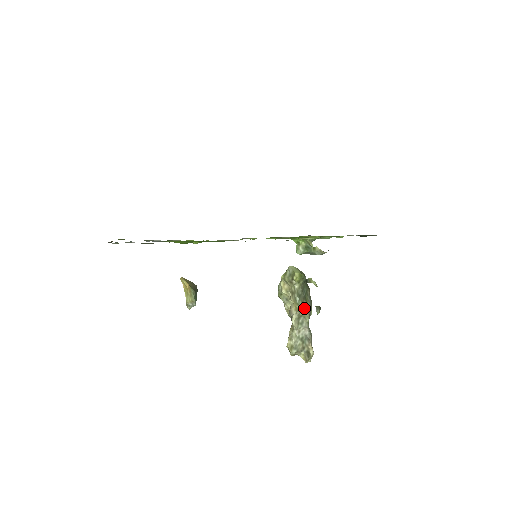
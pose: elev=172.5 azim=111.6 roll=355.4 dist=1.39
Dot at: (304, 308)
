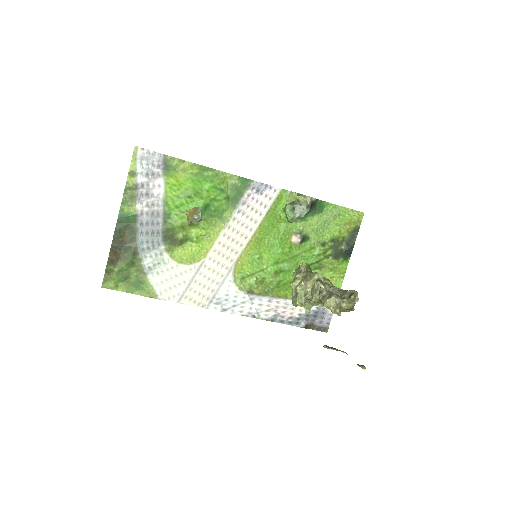
Dot at: (323, 276)
